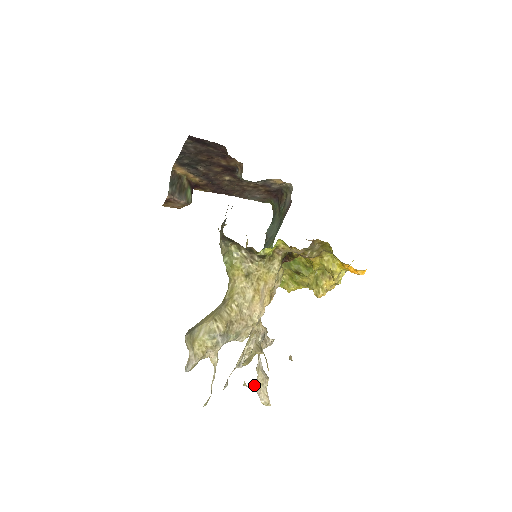
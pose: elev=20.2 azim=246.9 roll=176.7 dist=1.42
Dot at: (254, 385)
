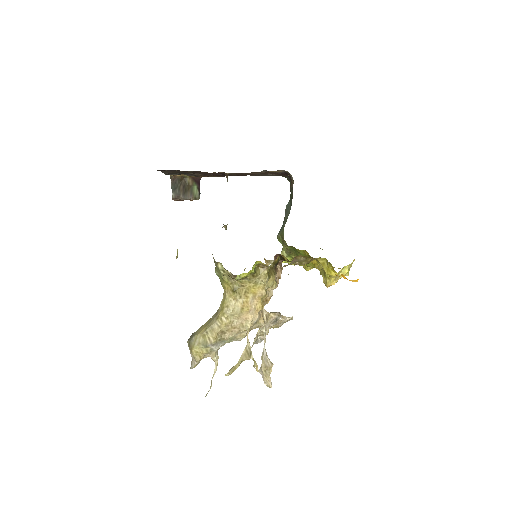
Dot at: (259, 369)
